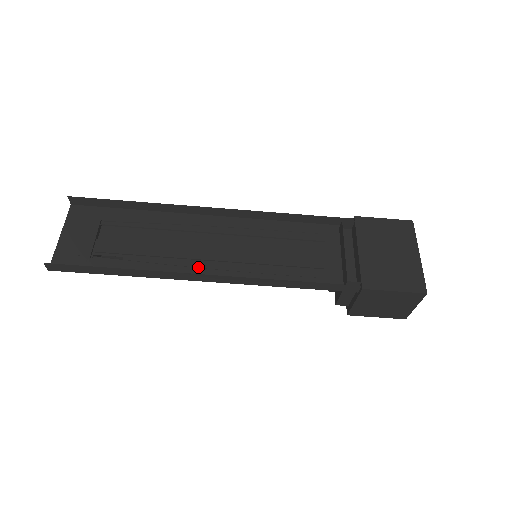
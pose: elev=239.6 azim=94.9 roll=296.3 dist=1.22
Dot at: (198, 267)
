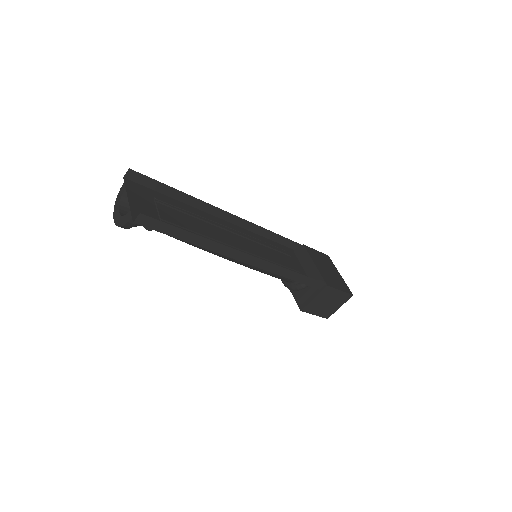
Dot at: occluded
